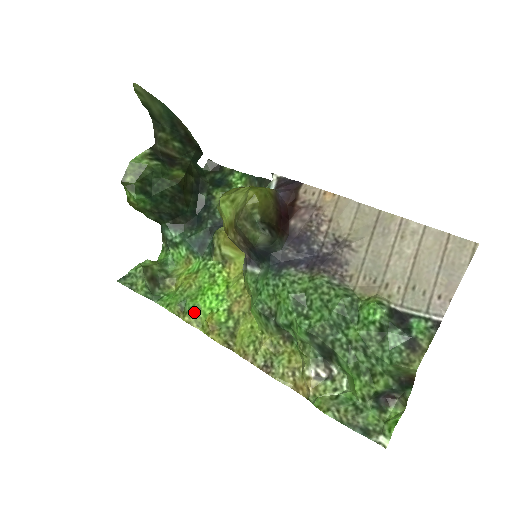
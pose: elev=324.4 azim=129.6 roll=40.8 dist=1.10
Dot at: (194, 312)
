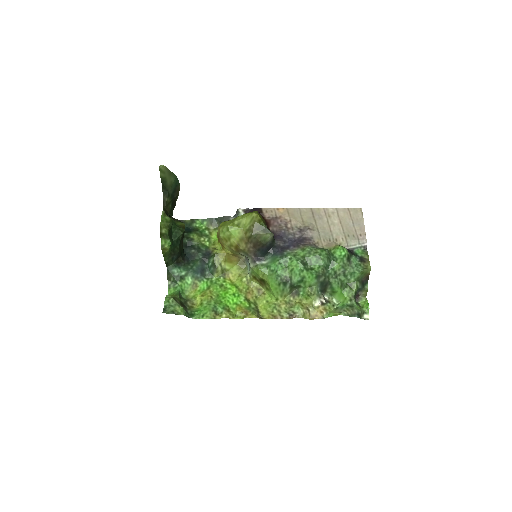
Dot at: (226, 310)
